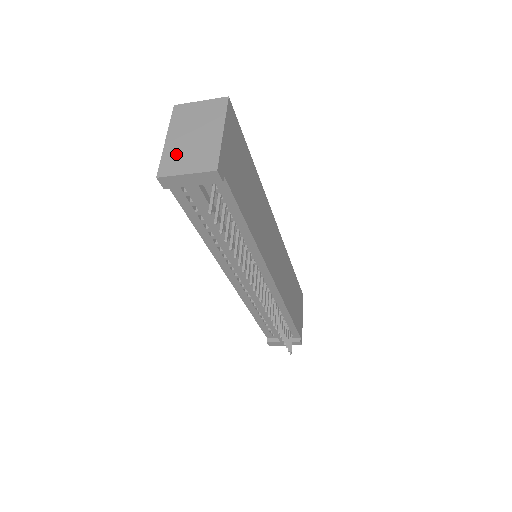
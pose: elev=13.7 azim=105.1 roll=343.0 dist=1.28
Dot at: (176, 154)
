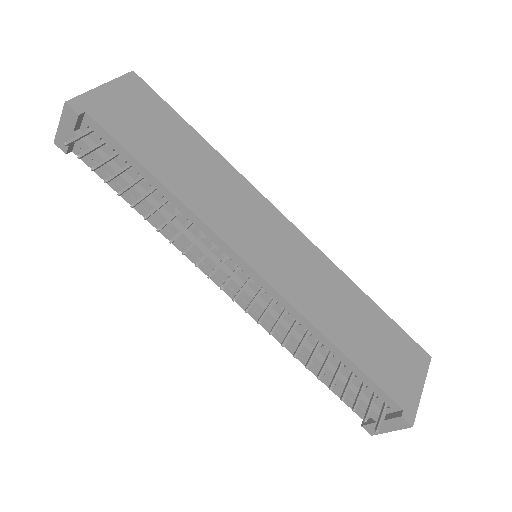
Dot at: occluded
